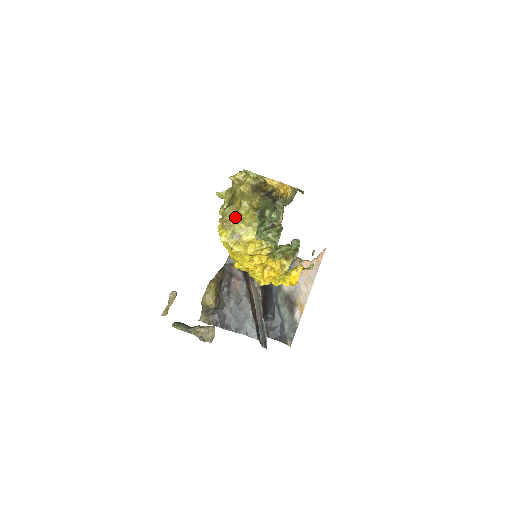
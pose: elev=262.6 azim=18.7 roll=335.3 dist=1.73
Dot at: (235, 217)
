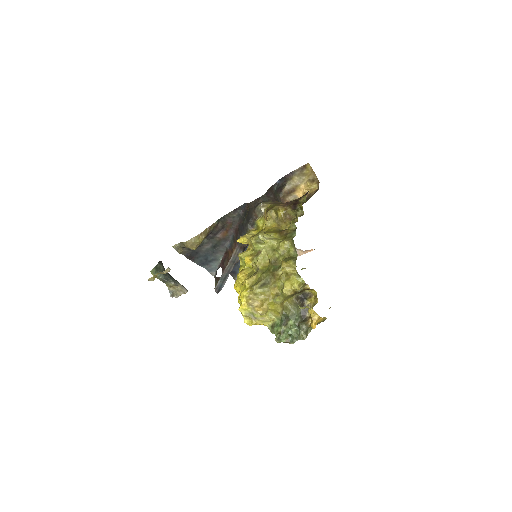
Dot at: (263, 308)
